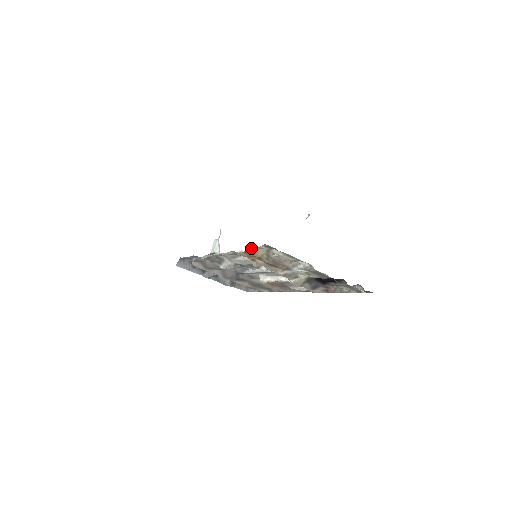
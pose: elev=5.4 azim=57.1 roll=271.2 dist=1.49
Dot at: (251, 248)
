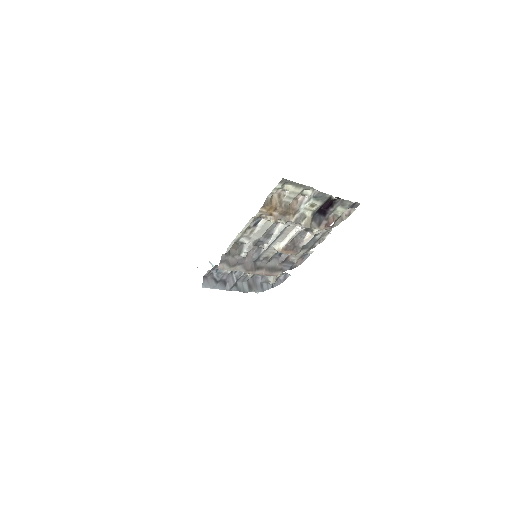
Dot at: (268, 197)
